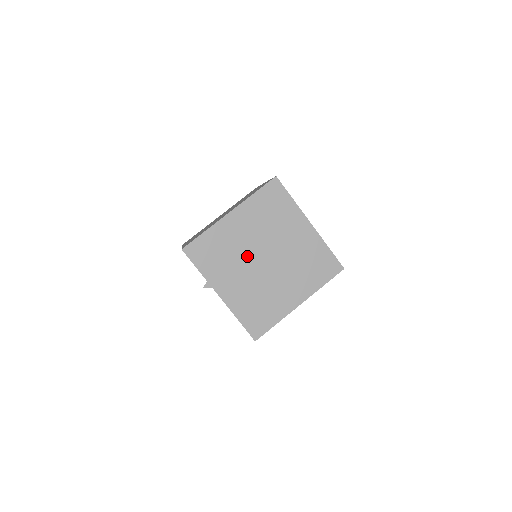
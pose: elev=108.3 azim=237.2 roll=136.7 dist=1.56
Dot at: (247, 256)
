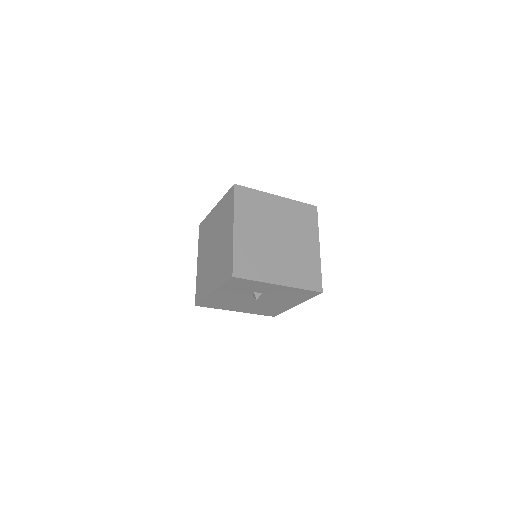
Dot at: (268, 246)
